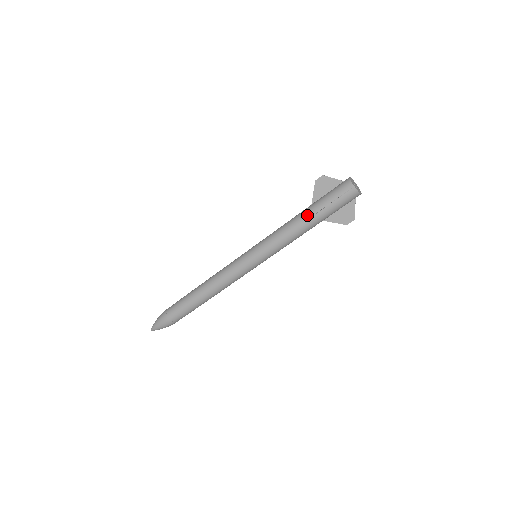
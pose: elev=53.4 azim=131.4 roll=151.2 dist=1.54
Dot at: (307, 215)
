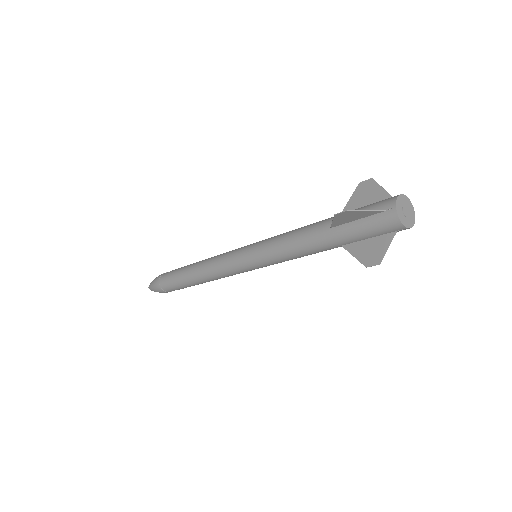
Dot at: (322, 225)
